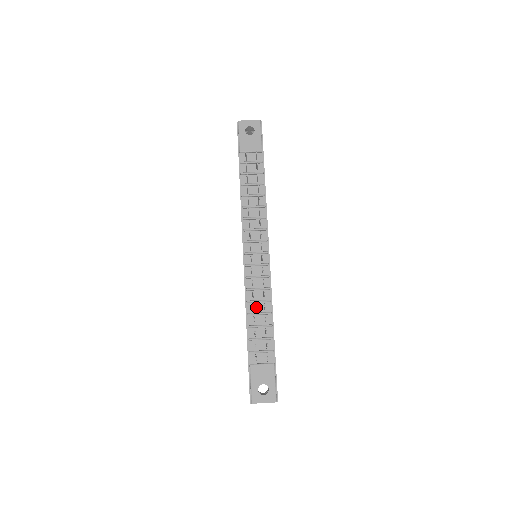
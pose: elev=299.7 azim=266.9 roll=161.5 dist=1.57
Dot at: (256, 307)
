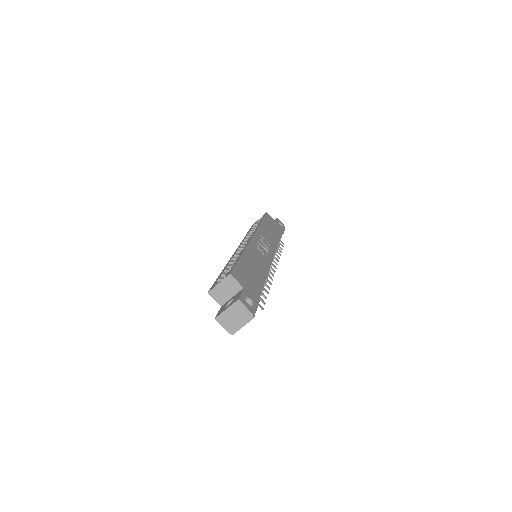
Dot at: occluded
